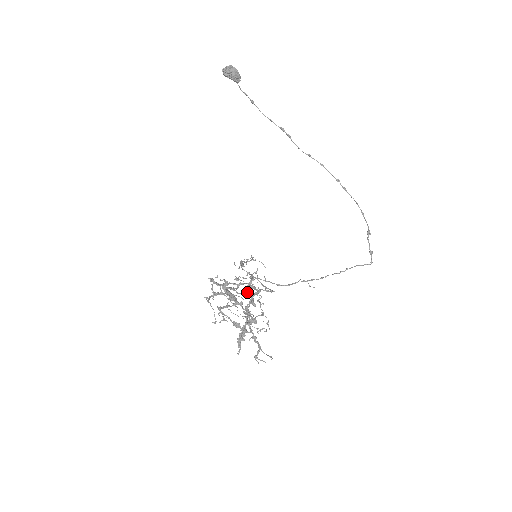
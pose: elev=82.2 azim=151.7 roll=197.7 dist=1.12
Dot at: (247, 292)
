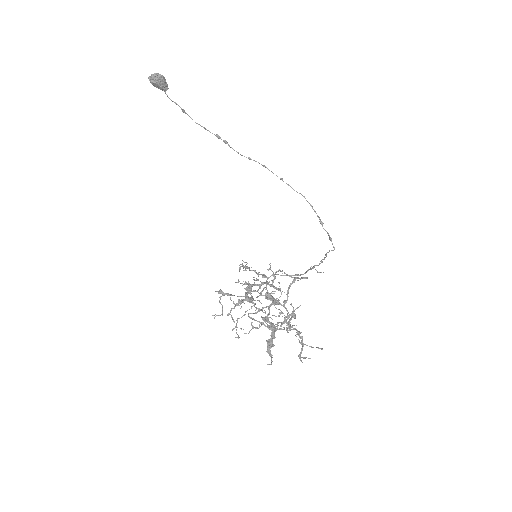
Dot at: (260, 295)
